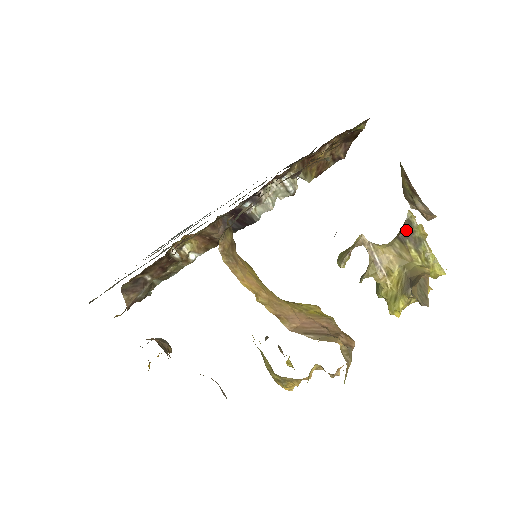
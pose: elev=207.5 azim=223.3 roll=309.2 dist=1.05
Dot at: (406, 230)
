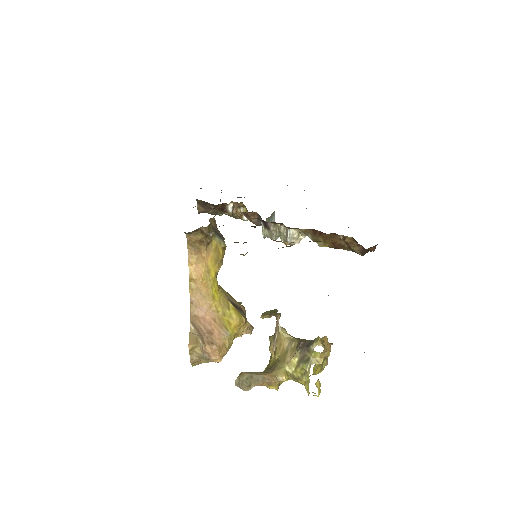
Dot at: (306, 344)
